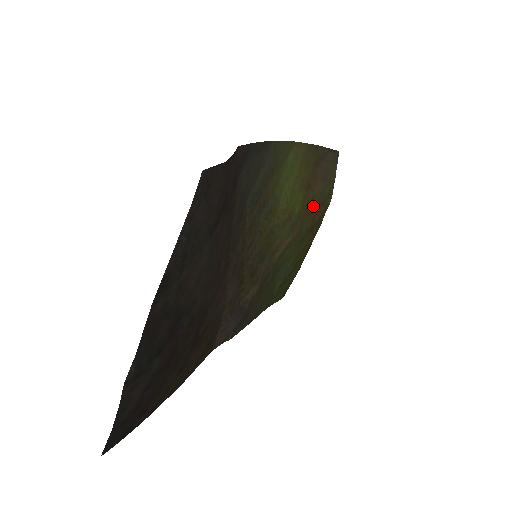
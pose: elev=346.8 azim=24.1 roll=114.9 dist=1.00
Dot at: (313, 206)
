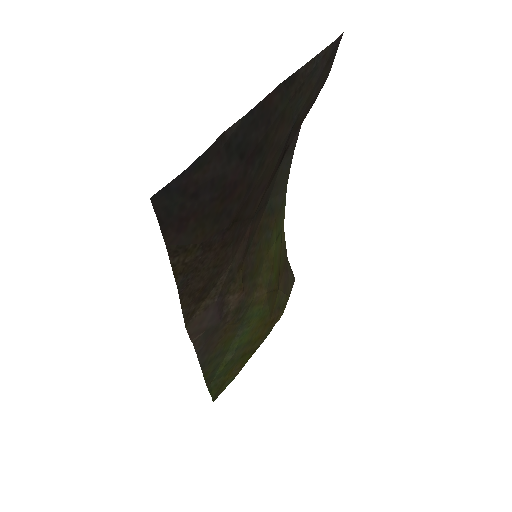
Dot at: (275, 299)
